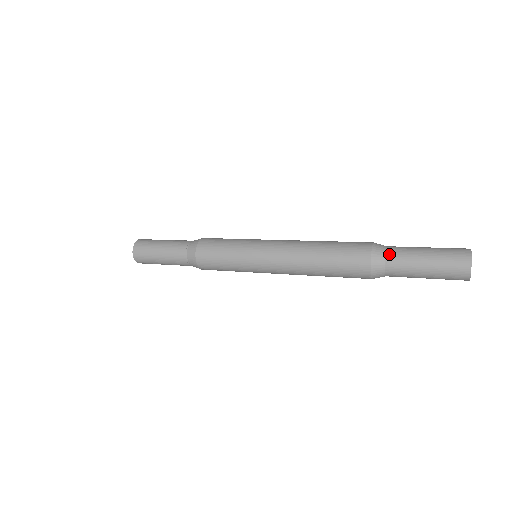
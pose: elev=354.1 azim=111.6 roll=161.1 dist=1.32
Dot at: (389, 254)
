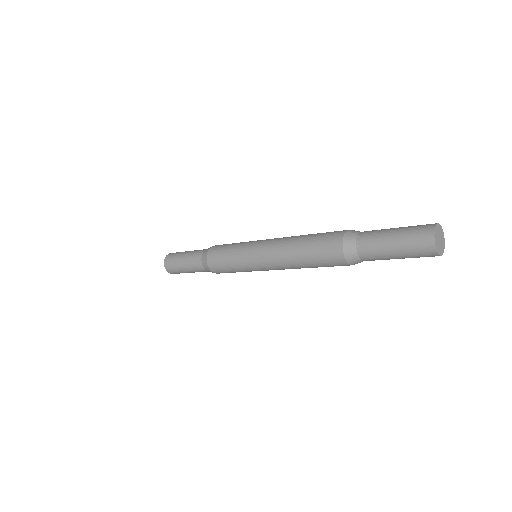
Dot at: (359, 245)
